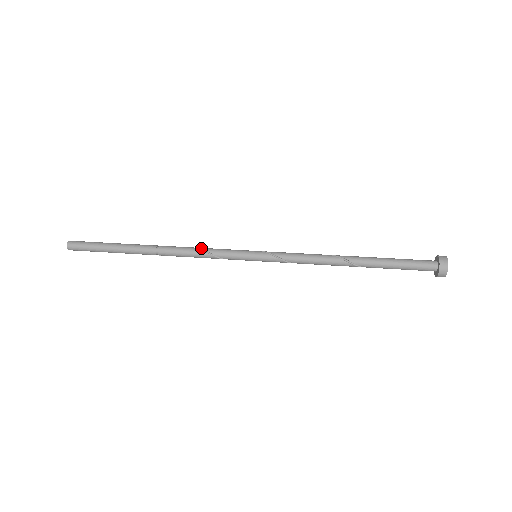
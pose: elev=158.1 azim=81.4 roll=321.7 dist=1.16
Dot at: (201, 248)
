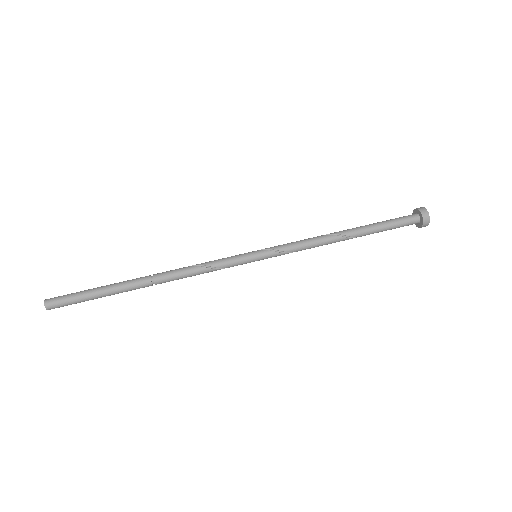
Dot at: (199, 264)
